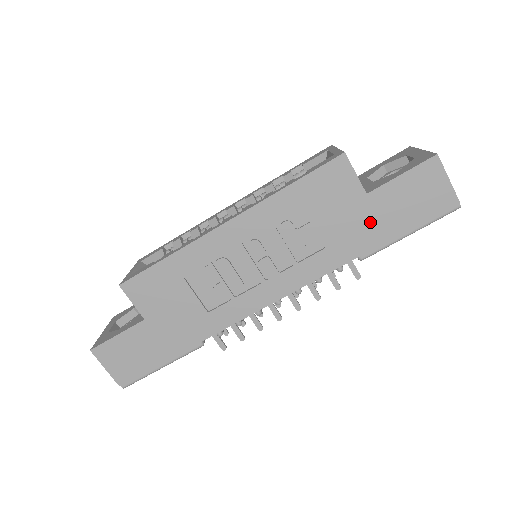
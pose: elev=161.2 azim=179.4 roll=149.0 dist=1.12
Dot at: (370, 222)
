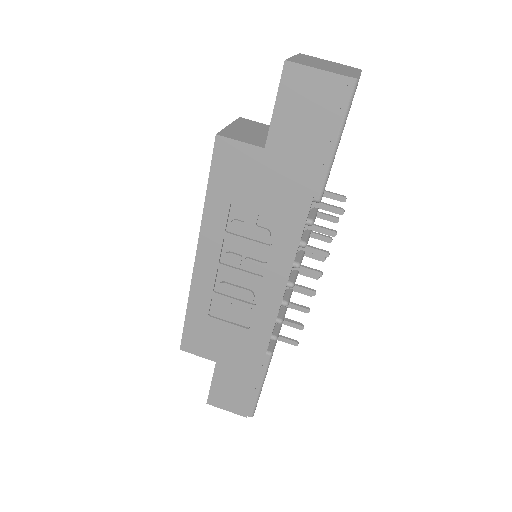
Dot at: (291, 167)
